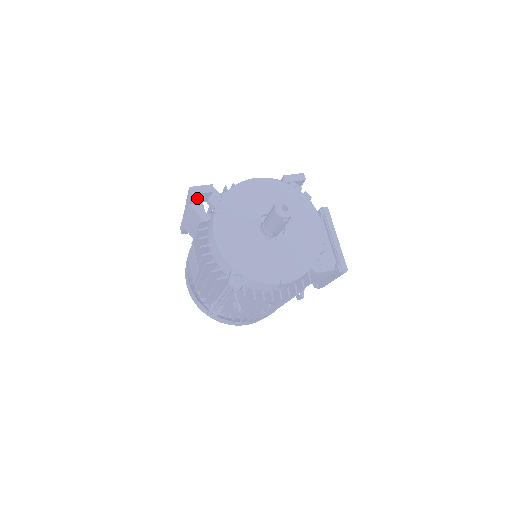
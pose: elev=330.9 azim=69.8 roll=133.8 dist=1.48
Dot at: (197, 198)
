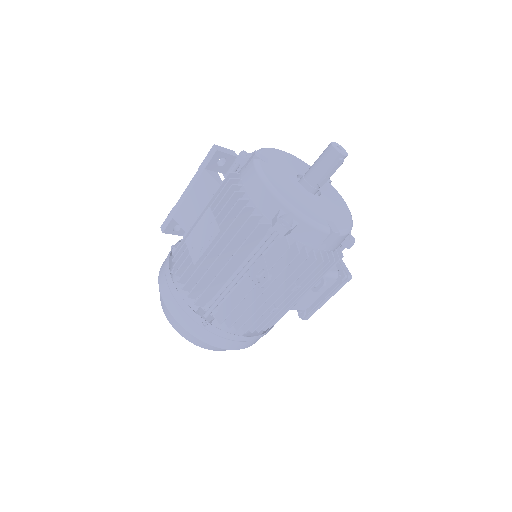
Dot at: (217, 161)
